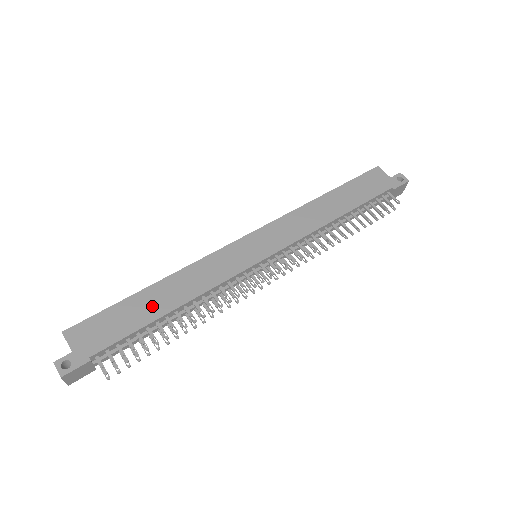
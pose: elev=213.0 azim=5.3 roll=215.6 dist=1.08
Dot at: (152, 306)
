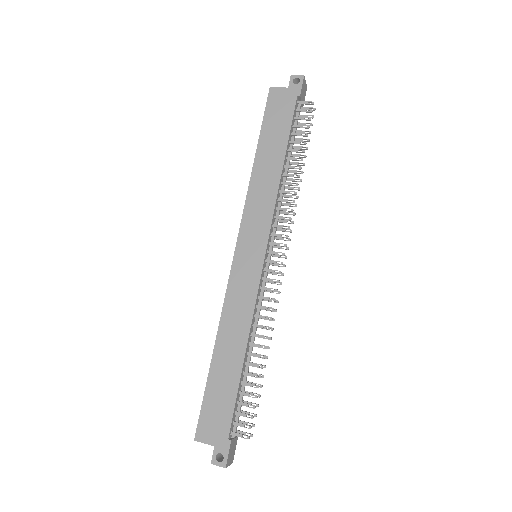
Dot at: (229, 367)
